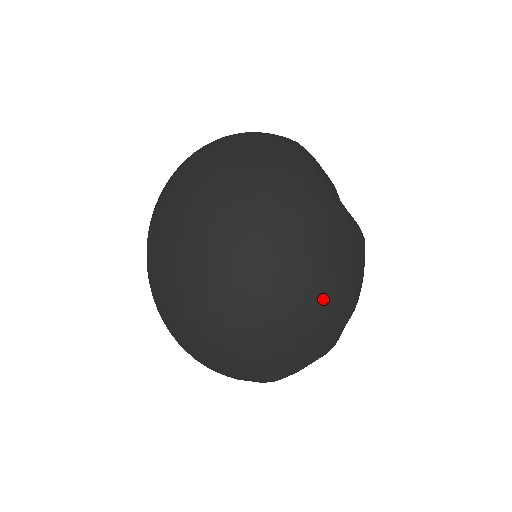
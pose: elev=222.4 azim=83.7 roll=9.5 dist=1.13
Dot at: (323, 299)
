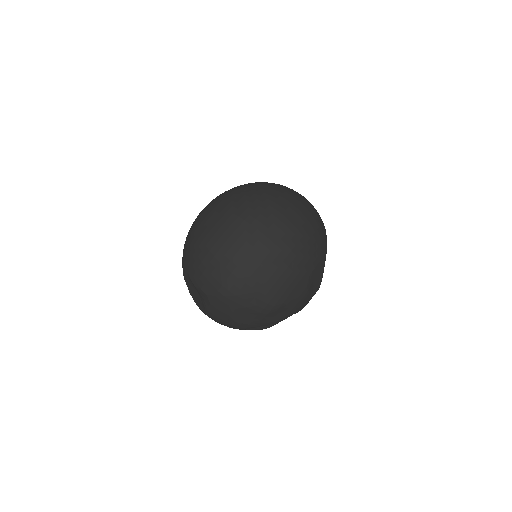
Dot at: (295, 267)
